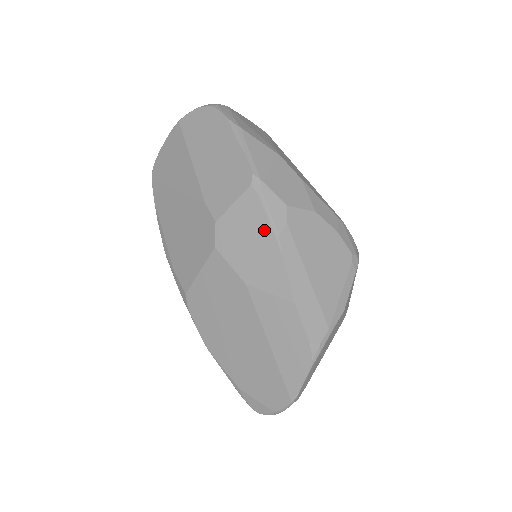
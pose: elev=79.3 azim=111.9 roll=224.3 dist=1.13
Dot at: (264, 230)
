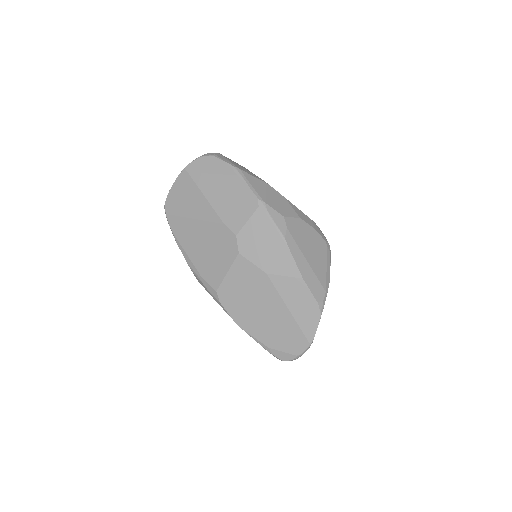
Dot at: (273, 235)
